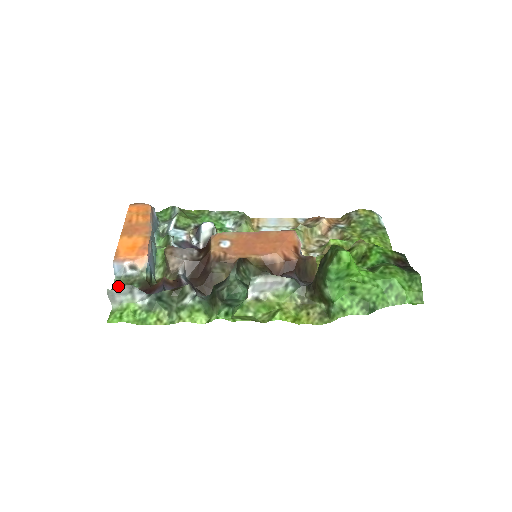
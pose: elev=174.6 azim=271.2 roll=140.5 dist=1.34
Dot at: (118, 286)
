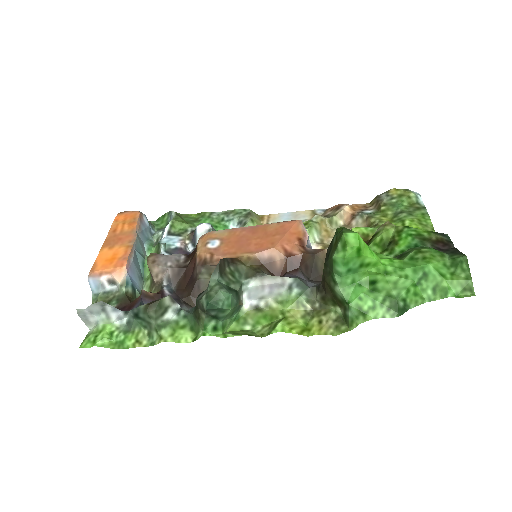
Dot at: occluded
